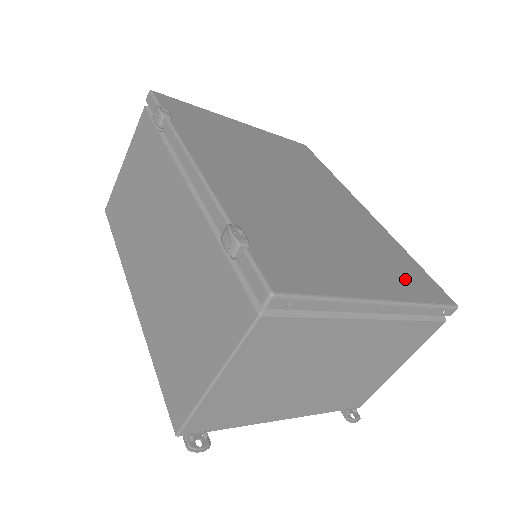
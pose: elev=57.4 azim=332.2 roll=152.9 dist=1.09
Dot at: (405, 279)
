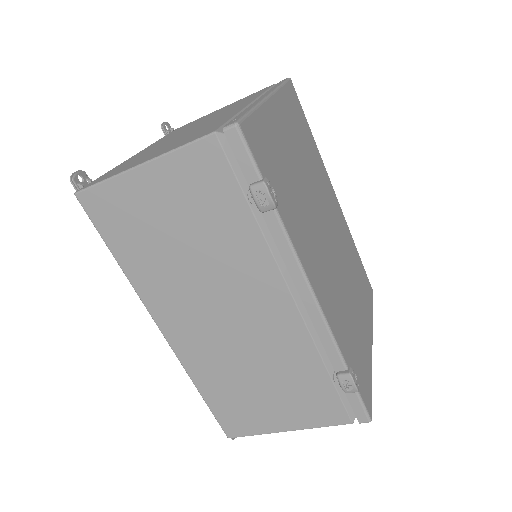
Dot at: (366, 295)
